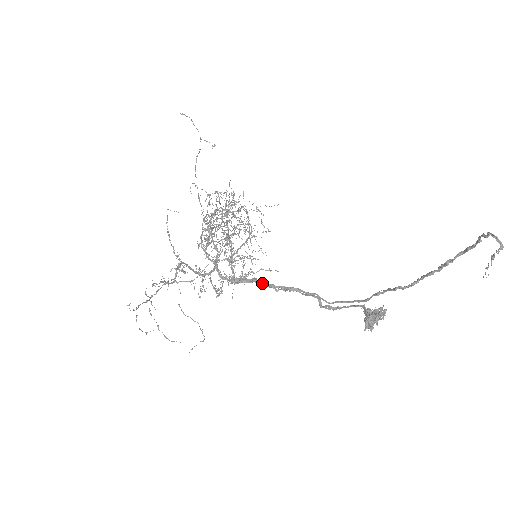
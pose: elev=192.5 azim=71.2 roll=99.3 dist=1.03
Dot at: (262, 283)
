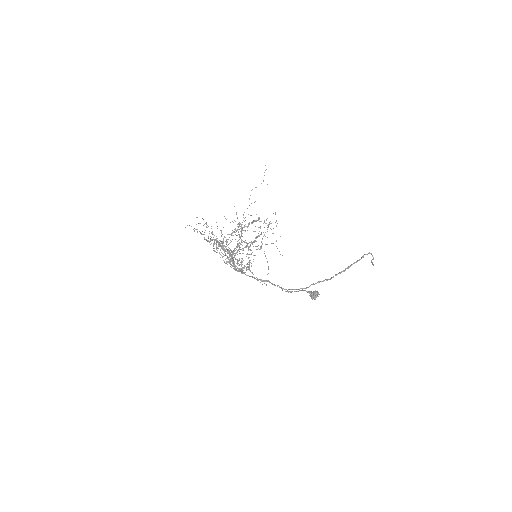
Dot at: (249, 276)
